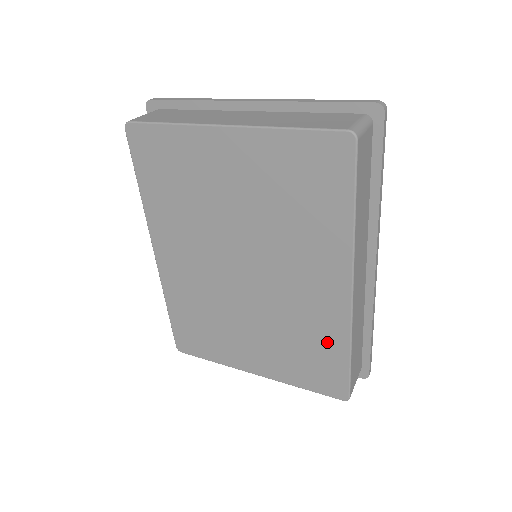
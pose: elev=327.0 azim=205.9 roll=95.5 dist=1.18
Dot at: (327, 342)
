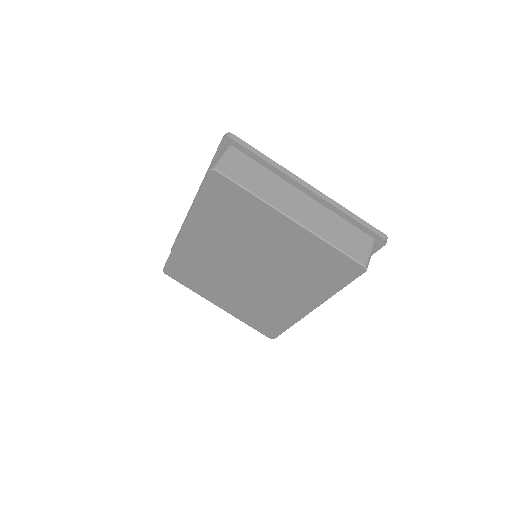
Dot at: (279, 318)
